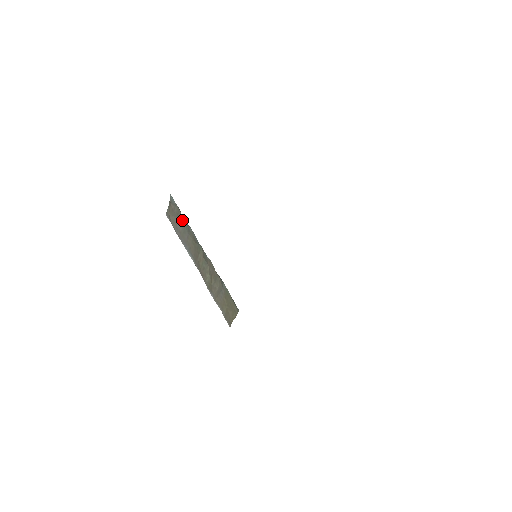
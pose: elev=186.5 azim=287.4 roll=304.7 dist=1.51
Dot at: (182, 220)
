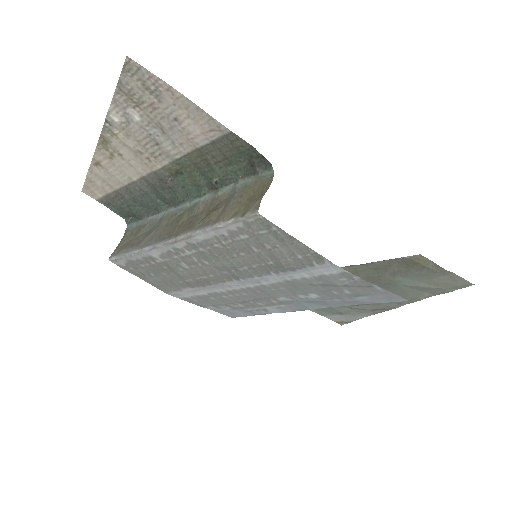
Dot at: (146, 229)
